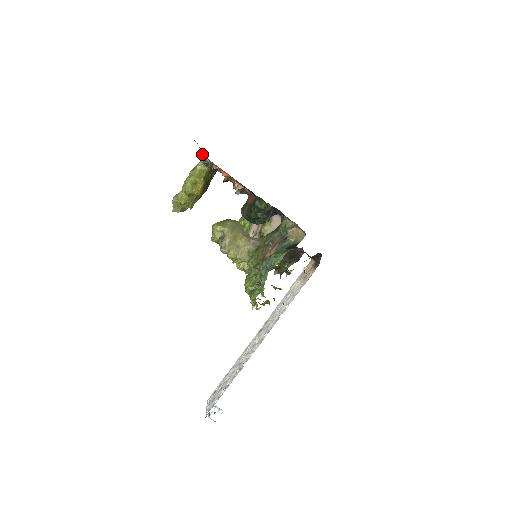
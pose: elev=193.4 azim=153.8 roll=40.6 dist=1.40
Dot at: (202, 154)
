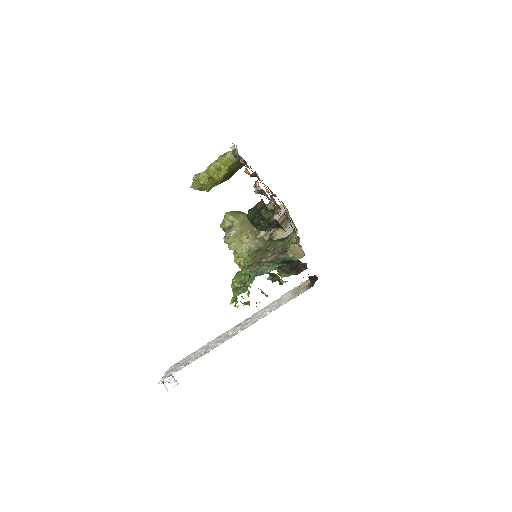
Dot at: (234, 144)
